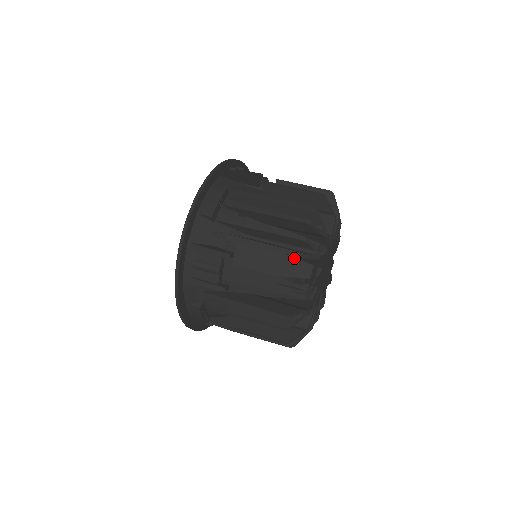
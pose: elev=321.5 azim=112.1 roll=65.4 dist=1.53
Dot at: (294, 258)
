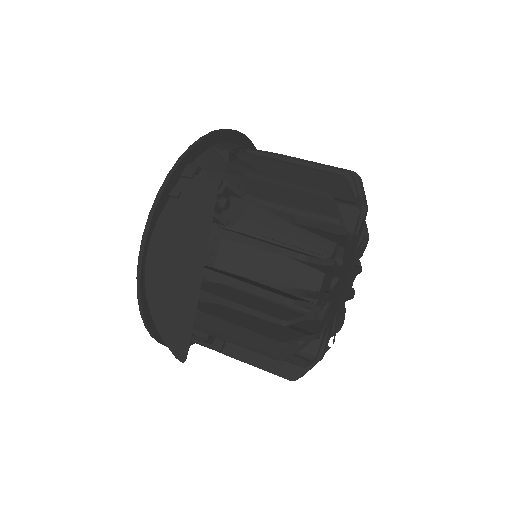
Dot at: occluded
